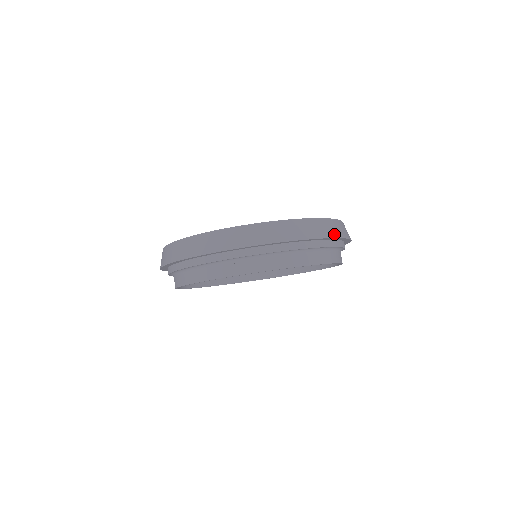
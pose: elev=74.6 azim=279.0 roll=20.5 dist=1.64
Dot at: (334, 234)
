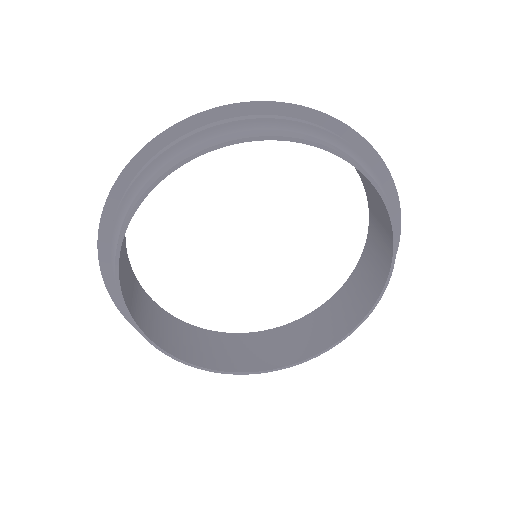
Dot at: (347, 127)
